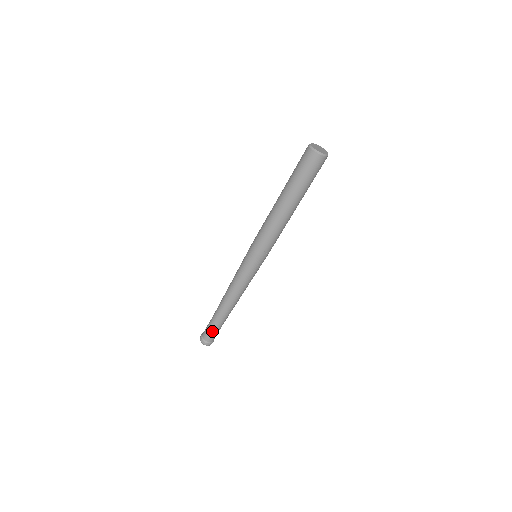
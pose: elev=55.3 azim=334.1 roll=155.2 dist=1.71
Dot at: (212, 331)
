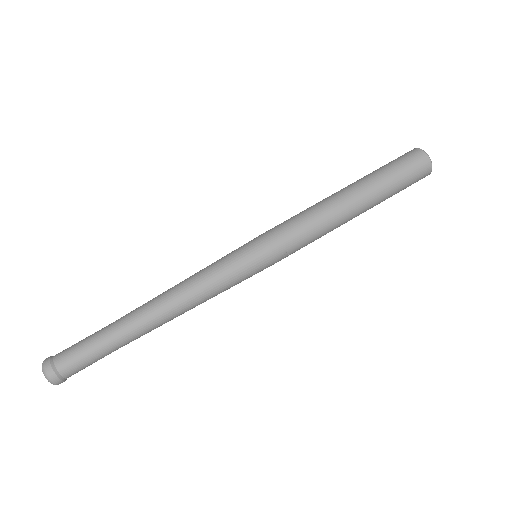
Dot at: (88, 355)
